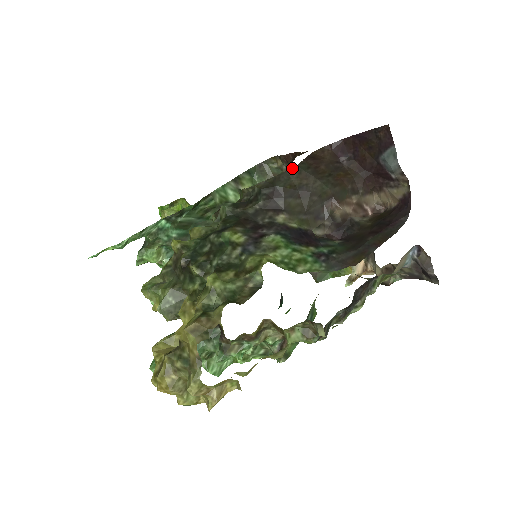
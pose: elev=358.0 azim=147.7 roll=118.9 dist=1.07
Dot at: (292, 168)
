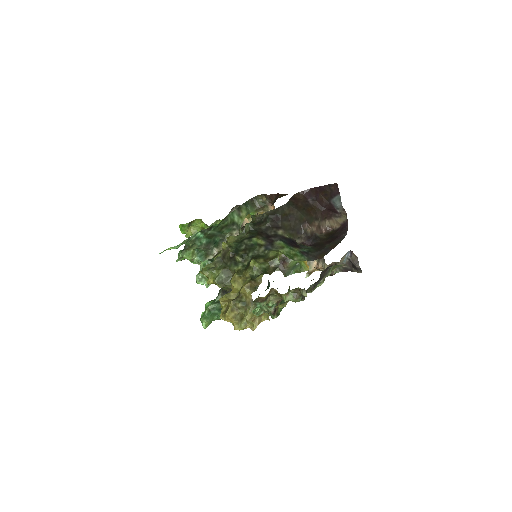
Dot at: (285, 204)
